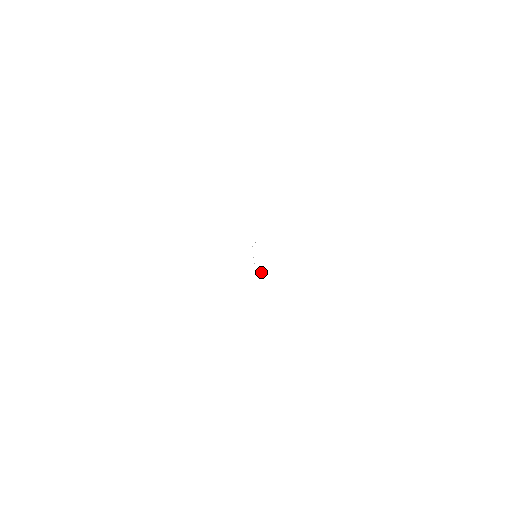
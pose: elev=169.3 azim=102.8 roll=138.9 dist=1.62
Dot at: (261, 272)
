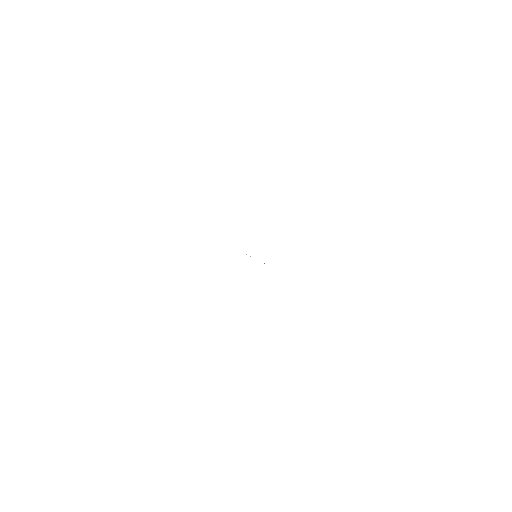
Dot at: occluded
